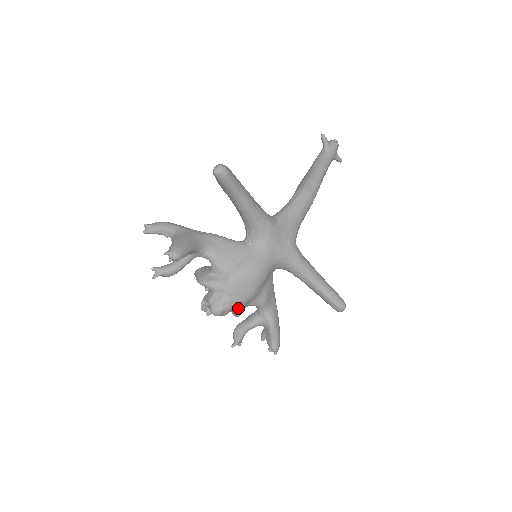
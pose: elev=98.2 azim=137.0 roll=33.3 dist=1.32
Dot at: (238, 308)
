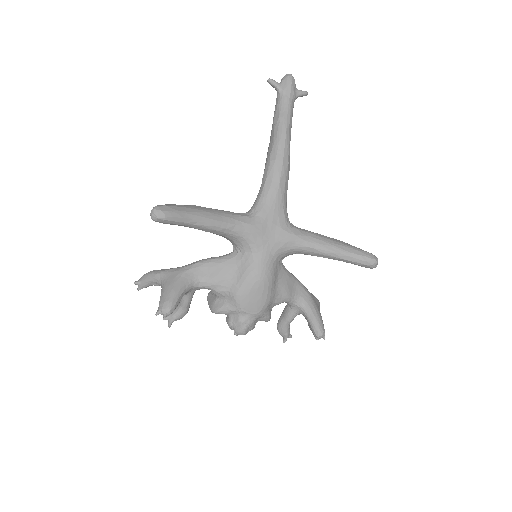
Dot at: (261, 317)
